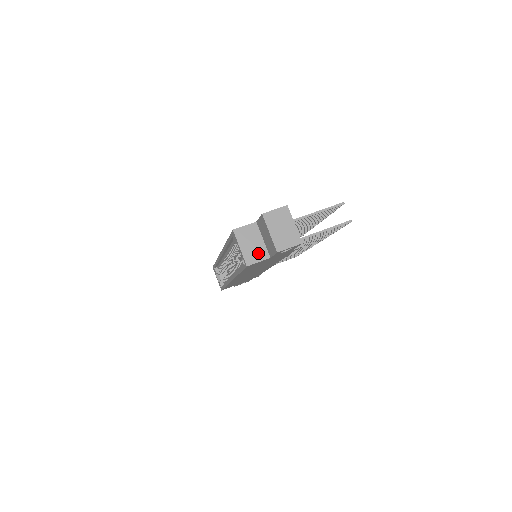
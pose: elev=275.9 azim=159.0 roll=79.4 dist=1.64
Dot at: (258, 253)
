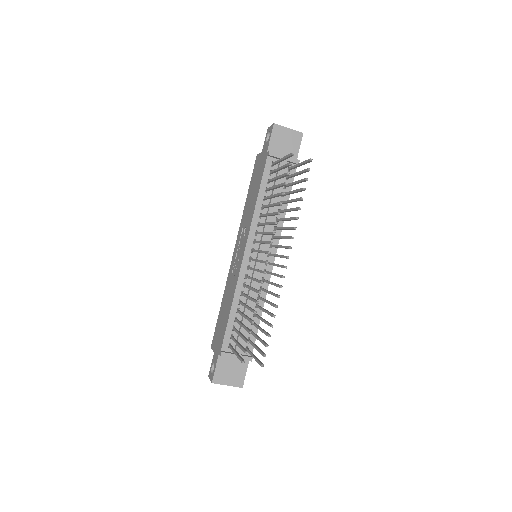
Dot at: occluded
